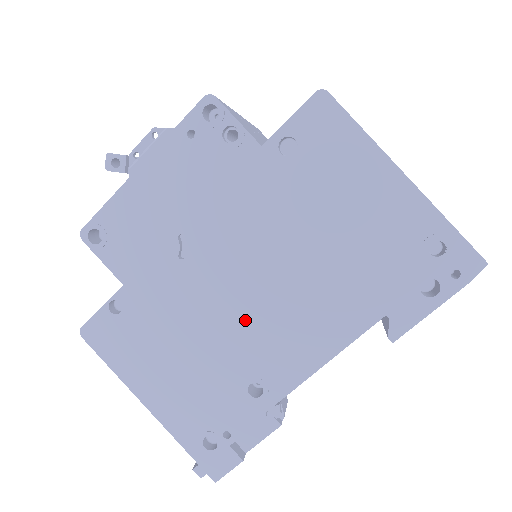
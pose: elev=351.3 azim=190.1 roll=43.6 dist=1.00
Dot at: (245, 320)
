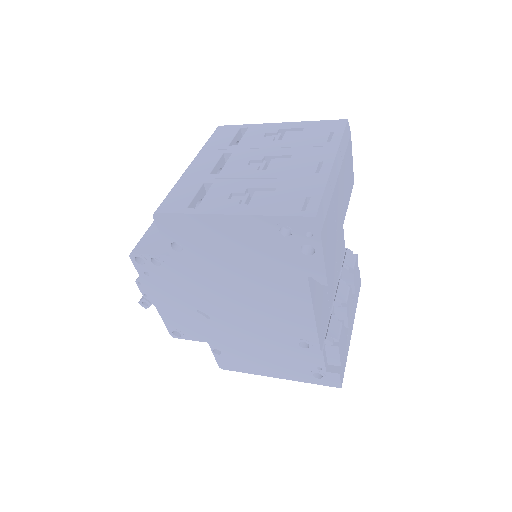
Dot at: (261, 323)
